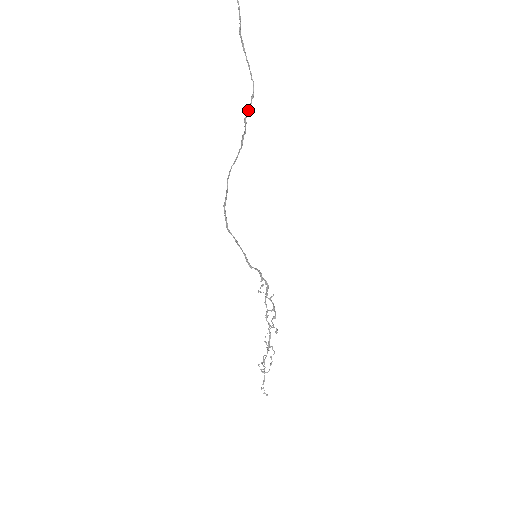
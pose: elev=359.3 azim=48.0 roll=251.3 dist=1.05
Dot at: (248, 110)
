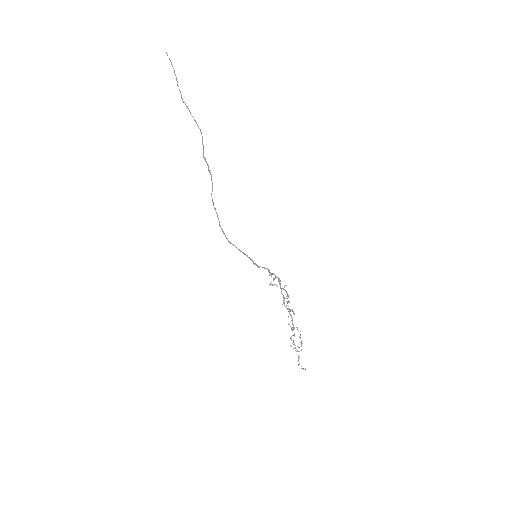
Dot at: (203, 149)
